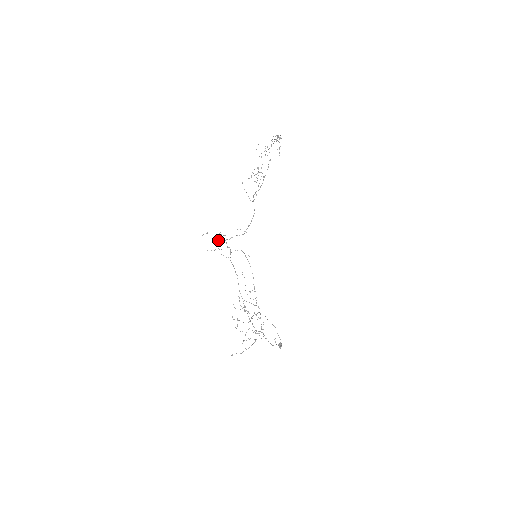
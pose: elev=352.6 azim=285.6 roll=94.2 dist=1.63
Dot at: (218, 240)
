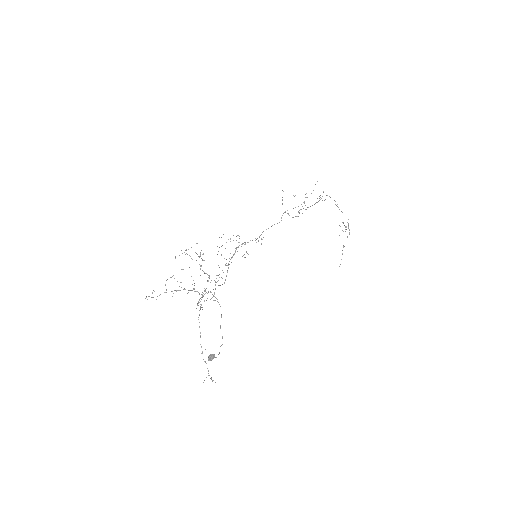
Dot at: occluded
